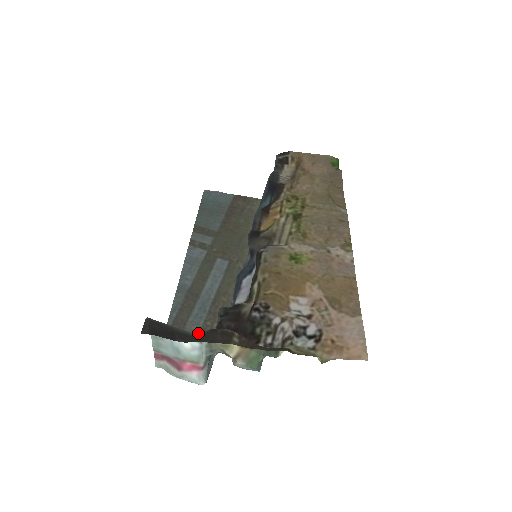
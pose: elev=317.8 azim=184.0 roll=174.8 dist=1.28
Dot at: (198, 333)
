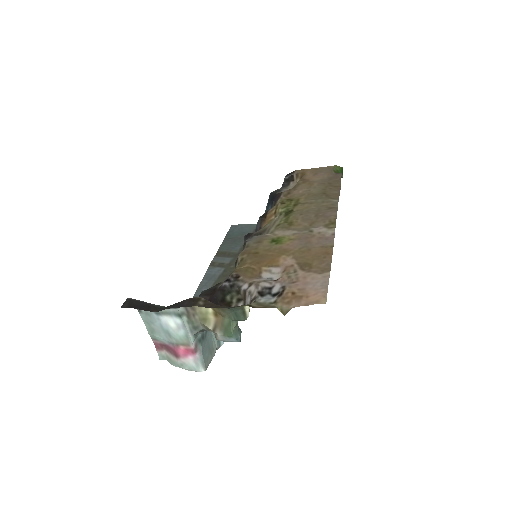
Dot at: occluded
